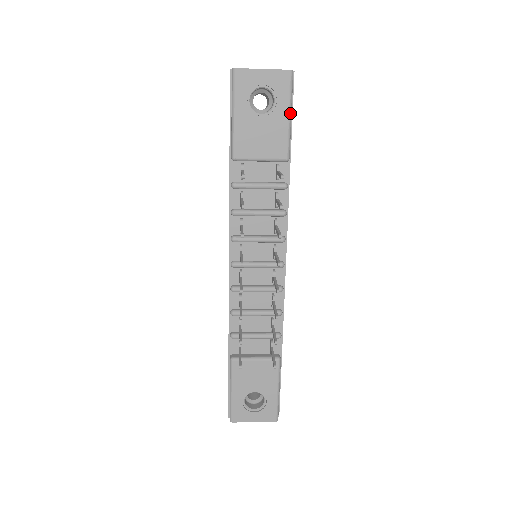
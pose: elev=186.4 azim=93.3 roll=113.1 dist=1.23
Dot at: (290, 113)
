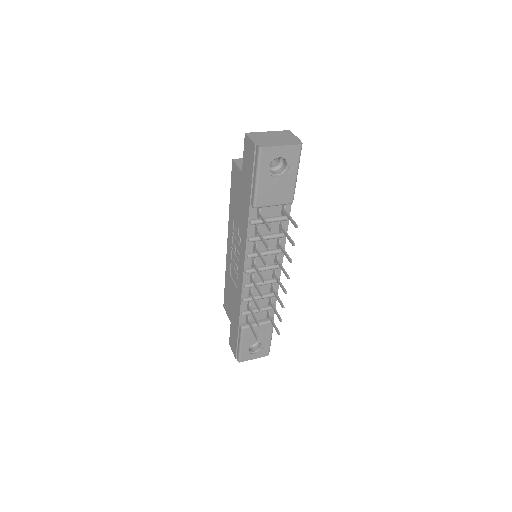
Dot at: (297, 173)
